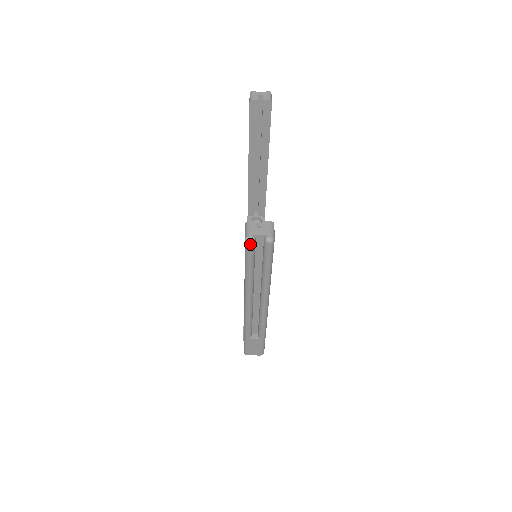
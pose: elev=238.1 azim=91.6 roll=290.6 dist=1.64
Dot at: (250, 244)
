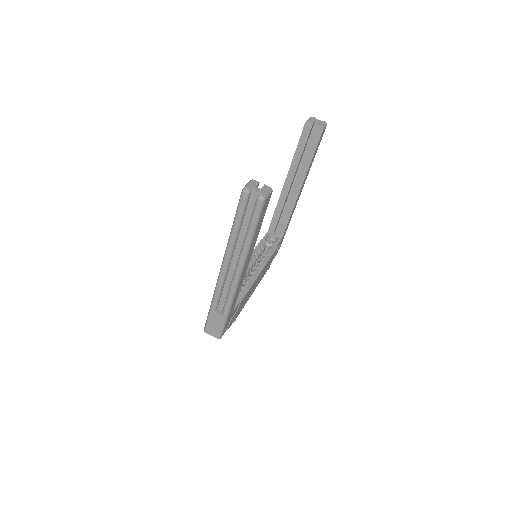
Dot at: (244, 194)
